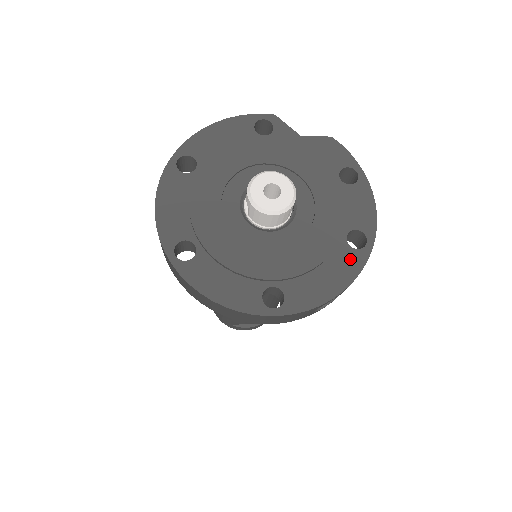
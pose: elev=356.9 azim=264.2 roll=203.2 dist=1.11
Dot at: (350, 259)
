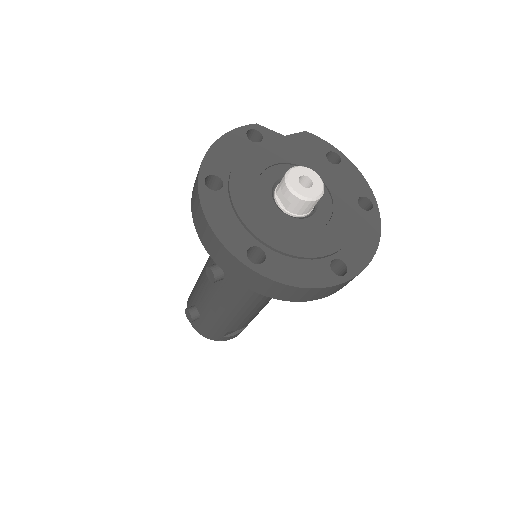
Dot at: (369, 219)
